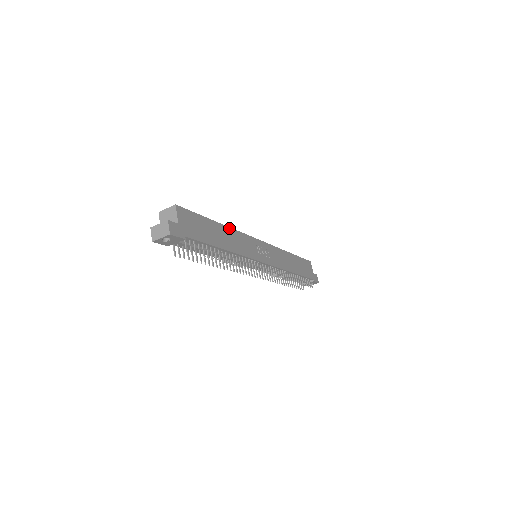
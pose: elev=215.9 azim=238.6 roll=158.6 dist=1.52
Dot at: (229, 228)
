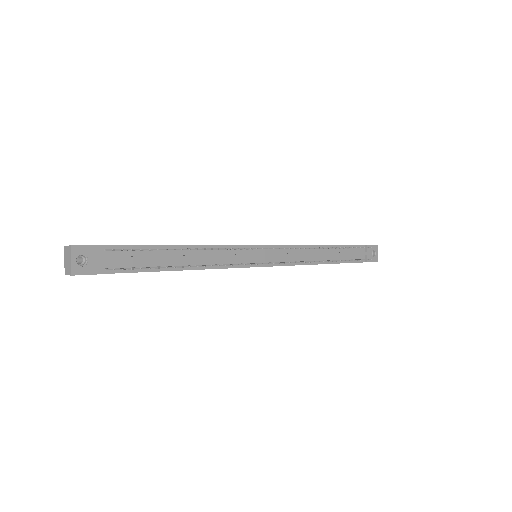
Dot at: occluded
